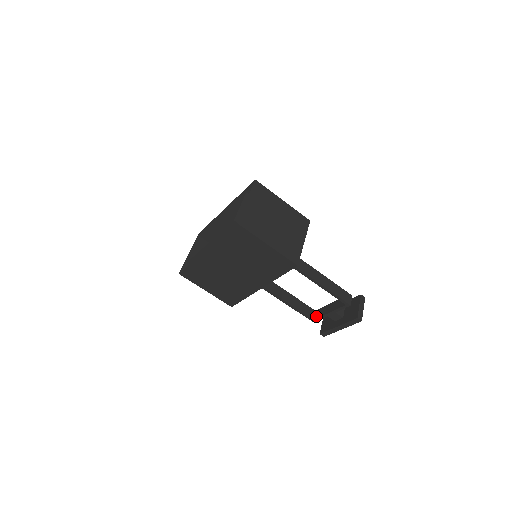
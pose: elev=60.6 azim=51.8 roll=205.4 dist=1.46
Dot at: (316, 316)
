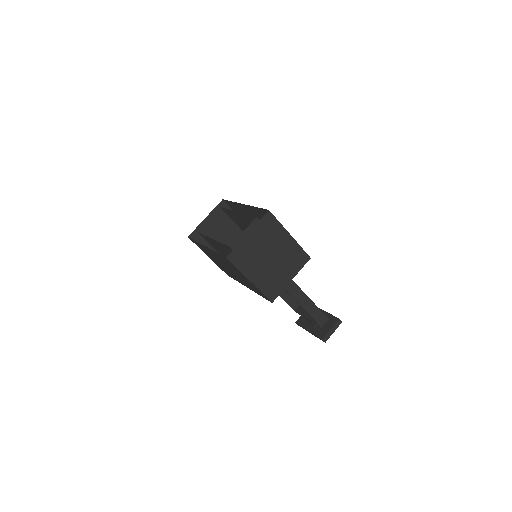
Dot at: (298, 309)
